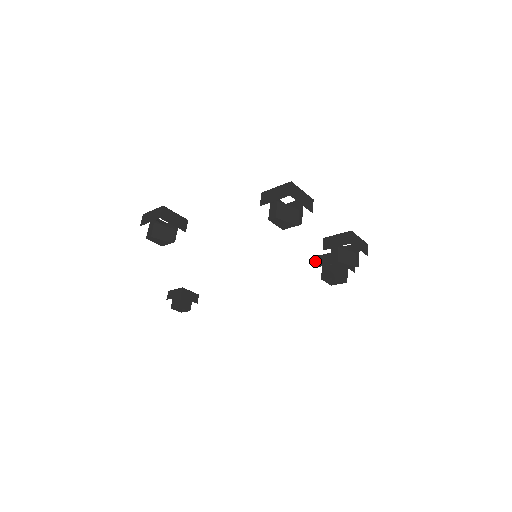
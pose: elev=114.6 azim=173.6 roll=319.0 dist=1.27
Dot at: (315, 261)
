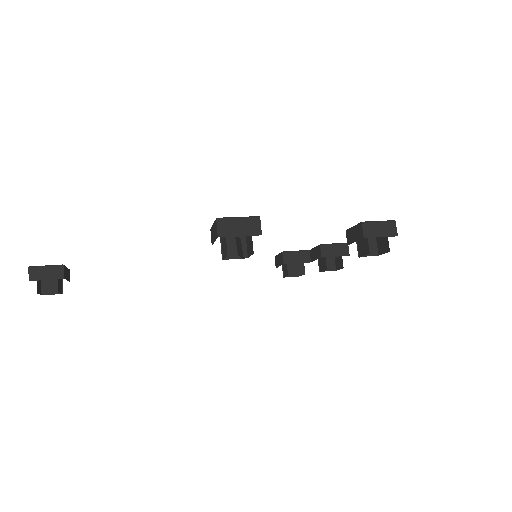
Dot at: (284, 257)
